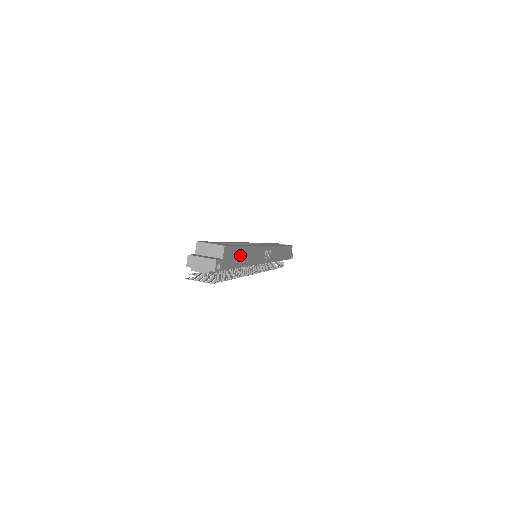
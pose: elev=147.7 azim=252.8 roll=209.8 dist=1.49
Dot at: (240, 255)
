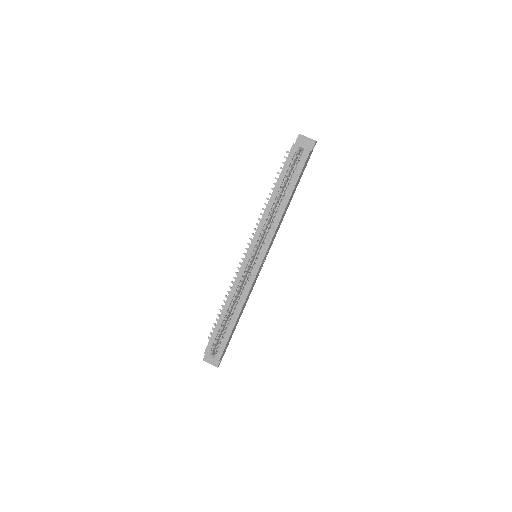
Dot at: (233, 330)
